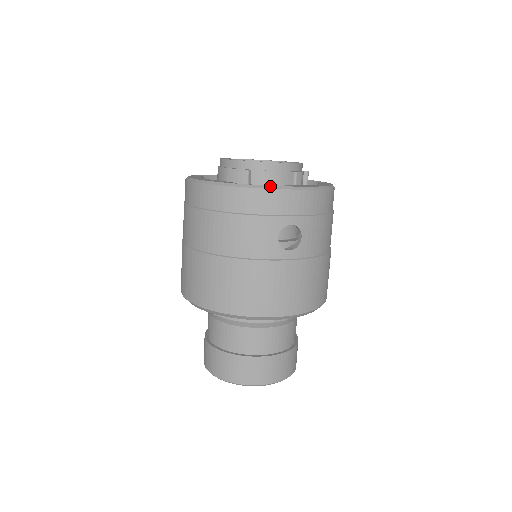
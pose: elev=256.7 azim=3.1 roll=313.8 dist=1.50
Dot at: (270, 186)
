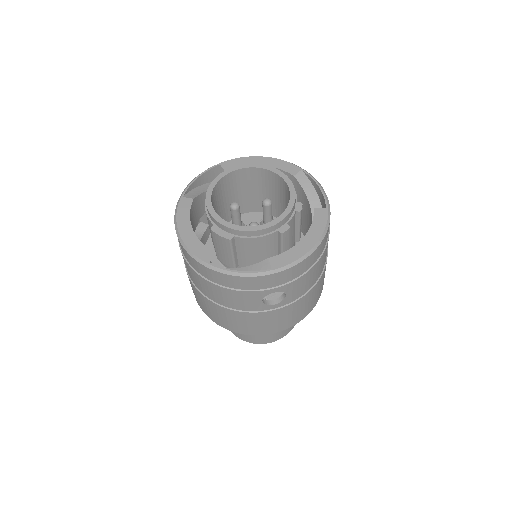
Dot at: (249, 274)
